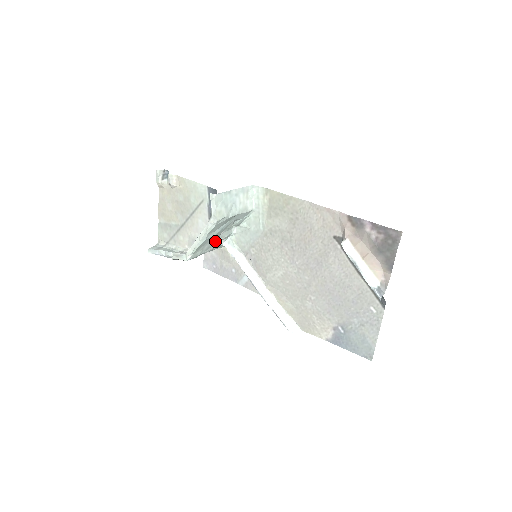
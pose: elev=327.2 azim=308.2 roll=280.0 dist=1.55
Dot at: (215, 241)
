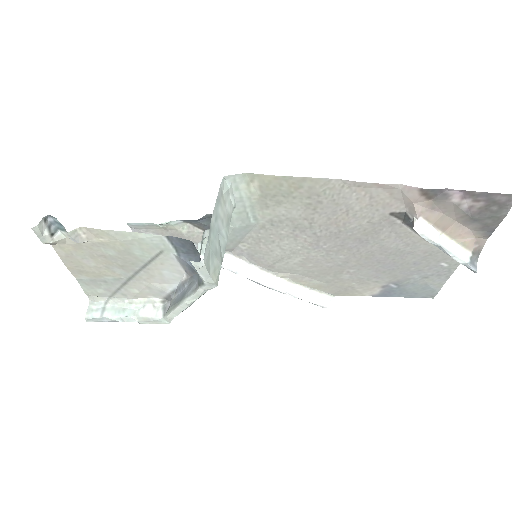
Dot at: occluded
